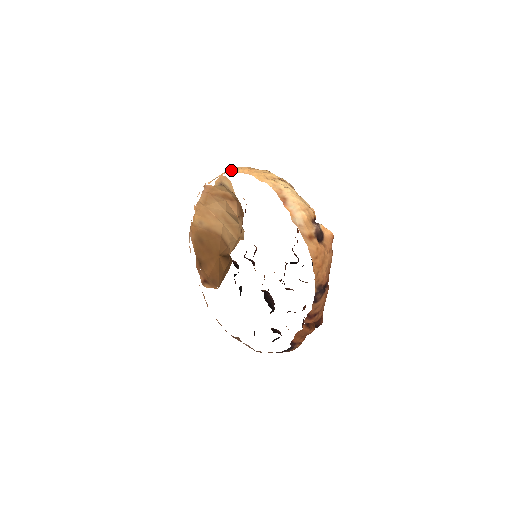
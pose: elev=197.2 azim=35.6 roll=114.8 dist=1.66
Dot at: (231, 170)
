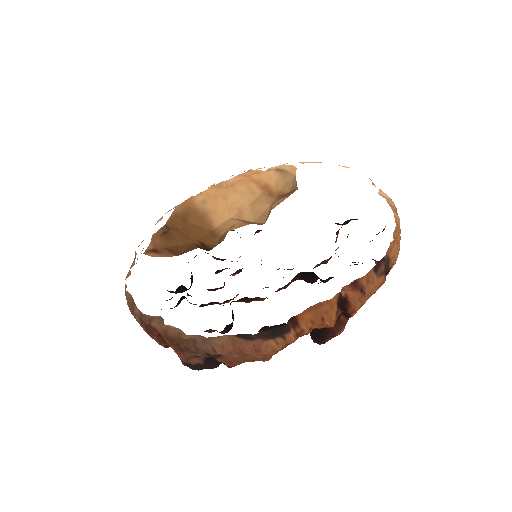
Dot at: (302, 163)
